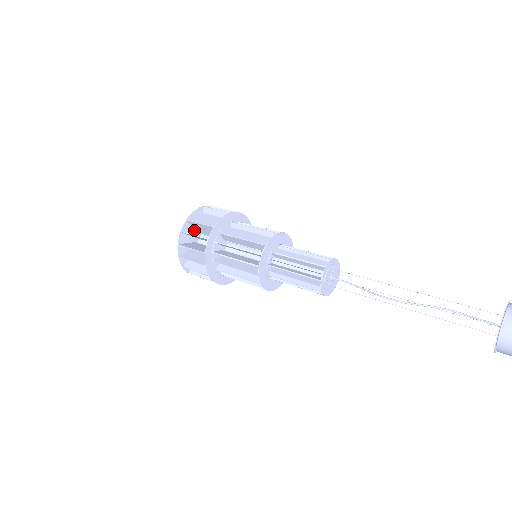
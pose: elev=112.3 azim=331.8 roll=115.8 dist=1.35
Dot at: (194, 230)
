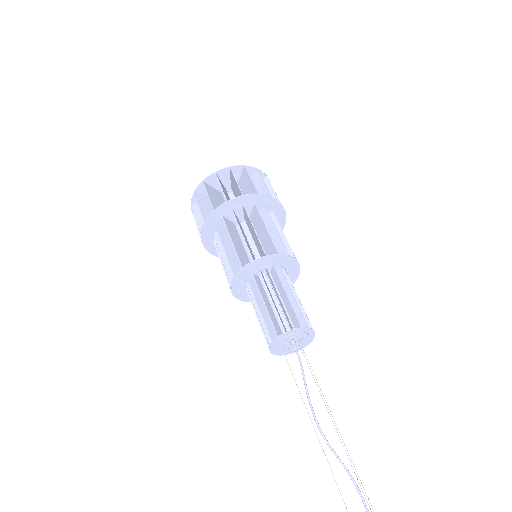
Dot at: occluded
